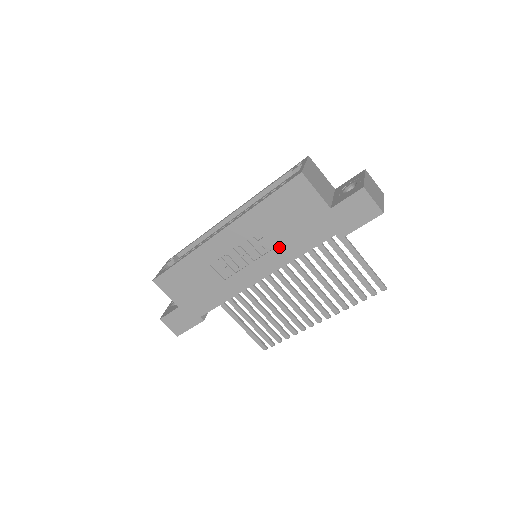
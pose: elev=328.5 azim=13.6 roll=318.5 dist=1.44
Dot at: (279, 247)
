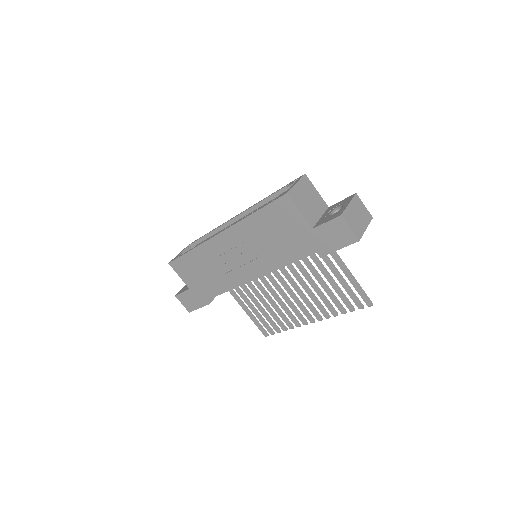
Dot at: (269, 254)
